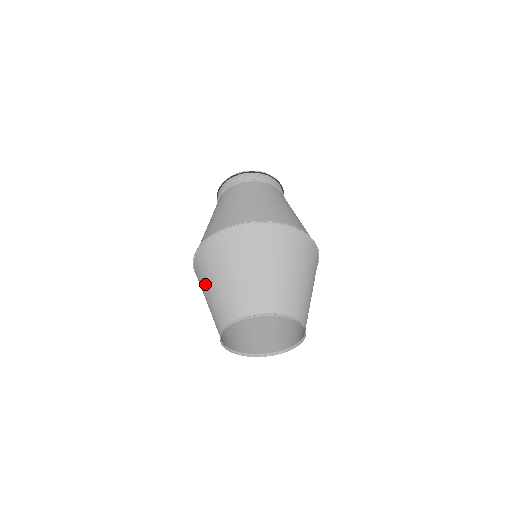
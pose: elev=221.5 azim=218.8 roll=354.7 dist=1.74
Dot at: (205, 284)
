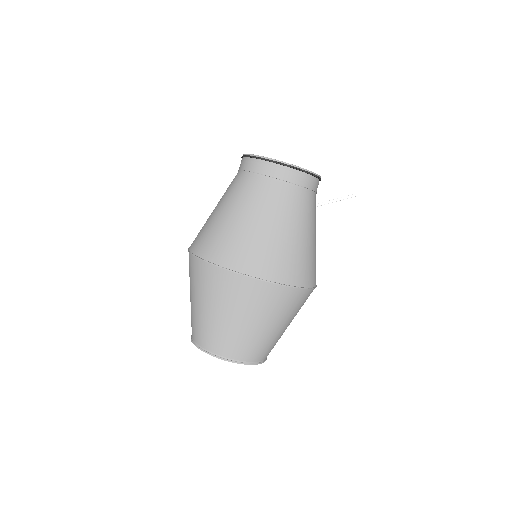
Dot at: occluded
